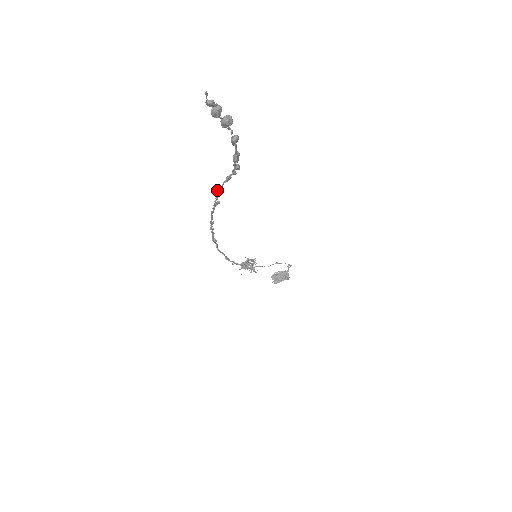
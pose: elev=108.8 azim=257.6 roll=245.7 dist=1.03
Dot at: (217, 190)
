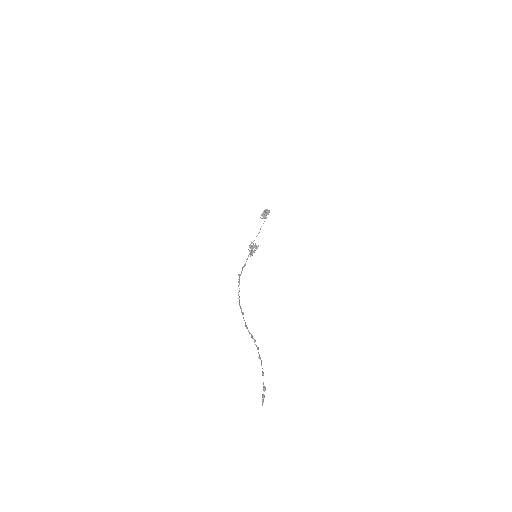
Dot at: (246, 328)
